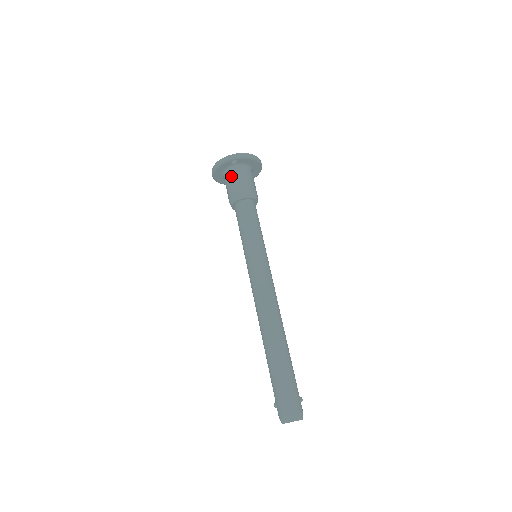
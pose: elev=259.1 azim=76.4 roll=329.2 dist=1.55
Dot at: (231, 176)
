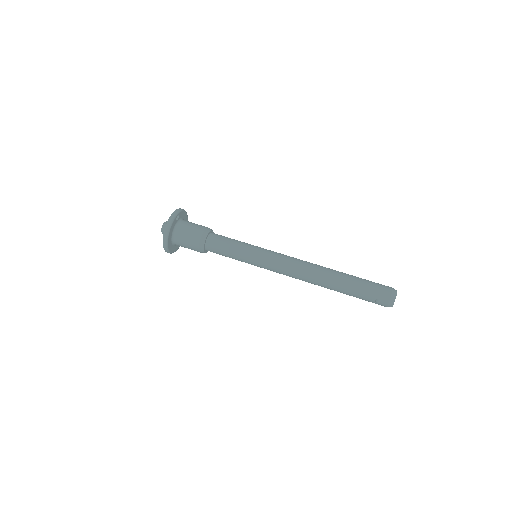
Dot at: (184, 229)
